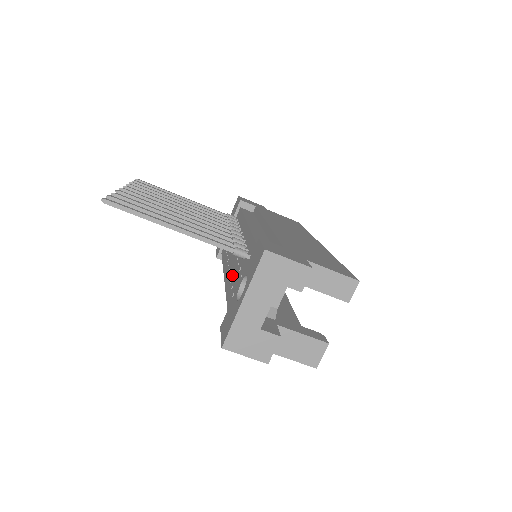
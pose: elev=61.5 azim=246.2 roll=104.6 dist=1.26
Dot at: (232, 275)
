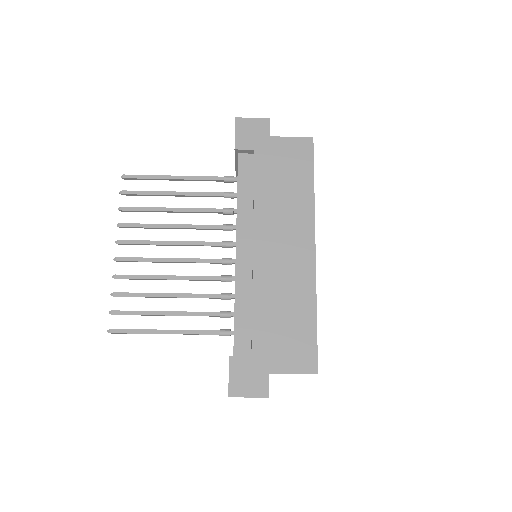
Dot at: occluded
